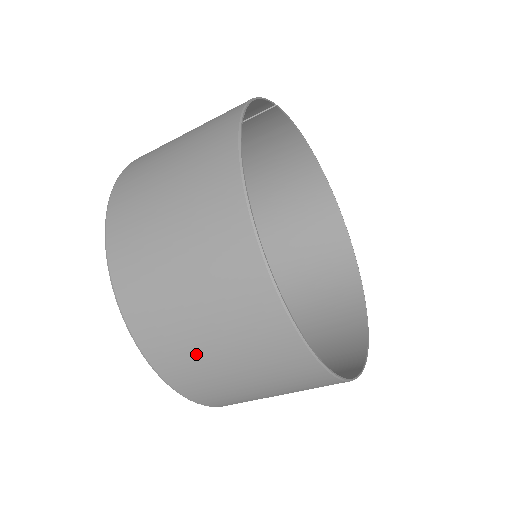
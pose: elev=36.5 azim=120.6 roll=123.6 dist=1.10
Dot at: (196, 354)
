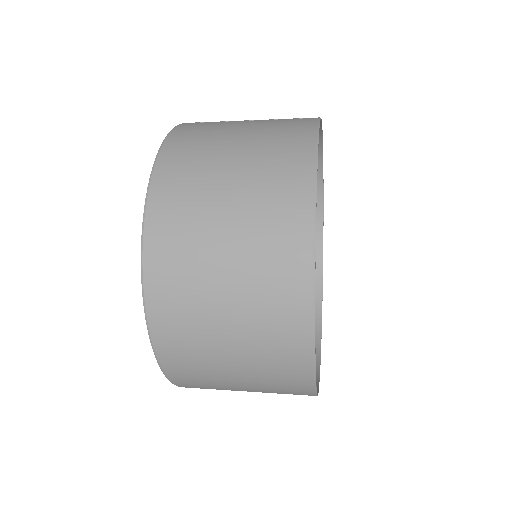
Dot at: (215, 379)
